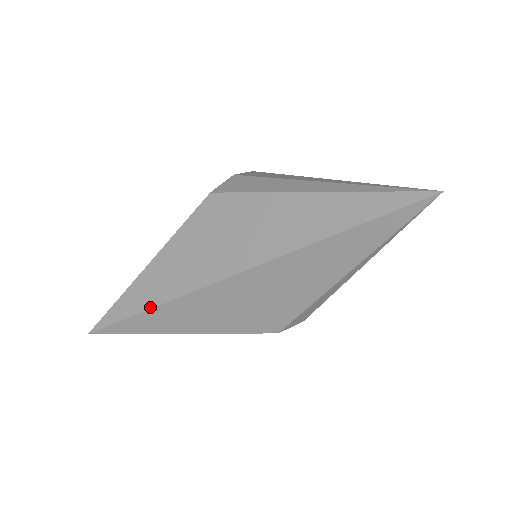
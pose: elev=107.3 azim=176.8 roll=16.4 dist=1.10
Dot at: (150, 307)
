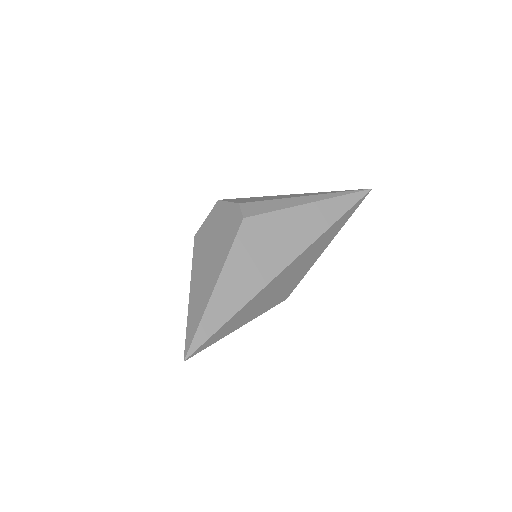
Dot at: (235, 312)
